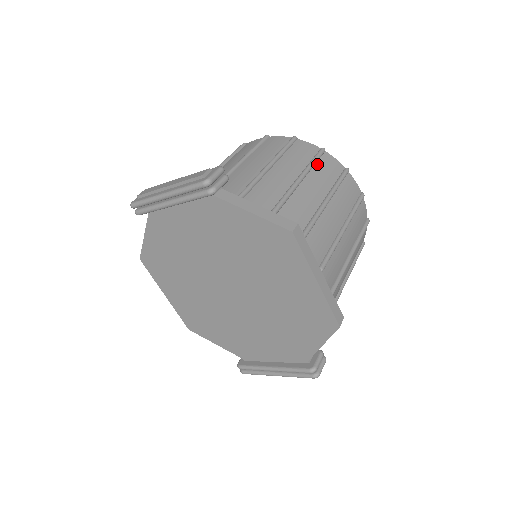
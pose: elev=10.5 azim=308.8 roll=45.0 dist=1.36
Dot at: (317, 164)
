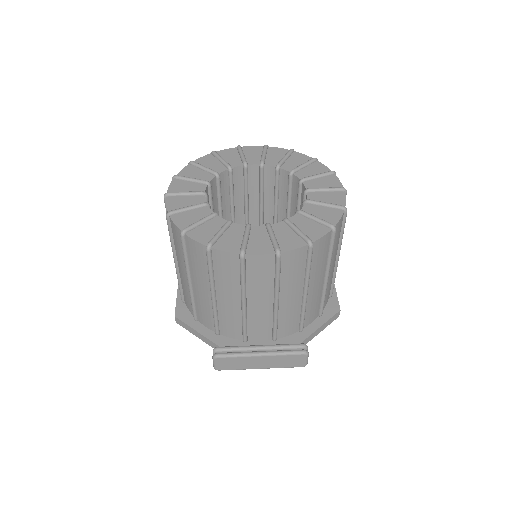
Dot at: occluded
